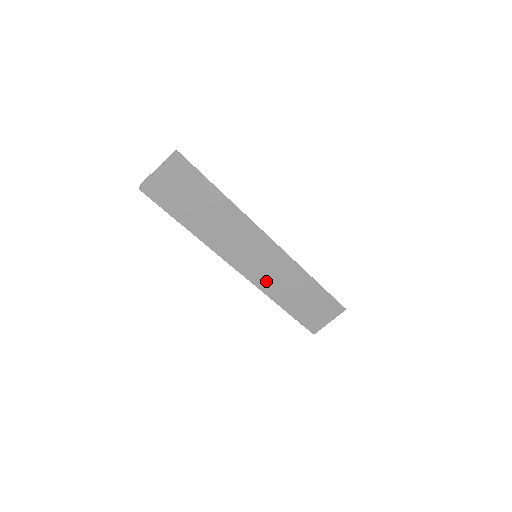
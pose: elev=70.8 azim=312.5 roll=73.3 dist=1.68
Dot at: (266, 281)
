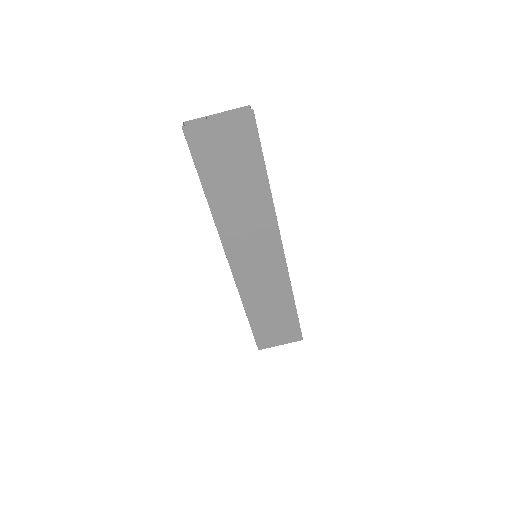
Dot at: (249, 284)
